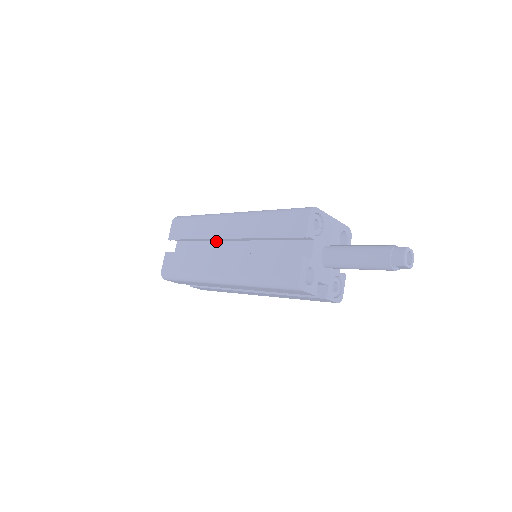
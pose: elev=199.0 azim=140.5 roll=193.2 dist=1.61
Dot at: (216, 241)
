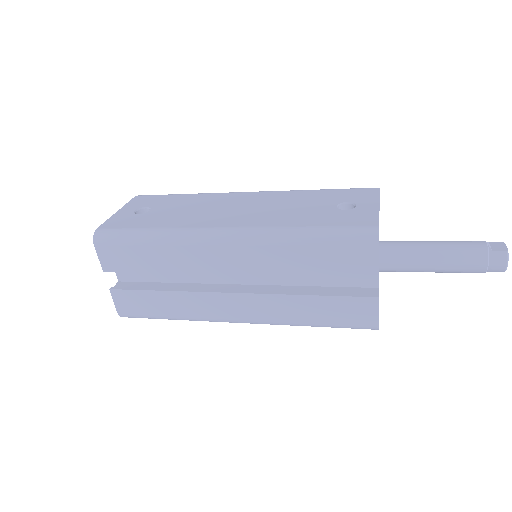
Dot at: occluded
